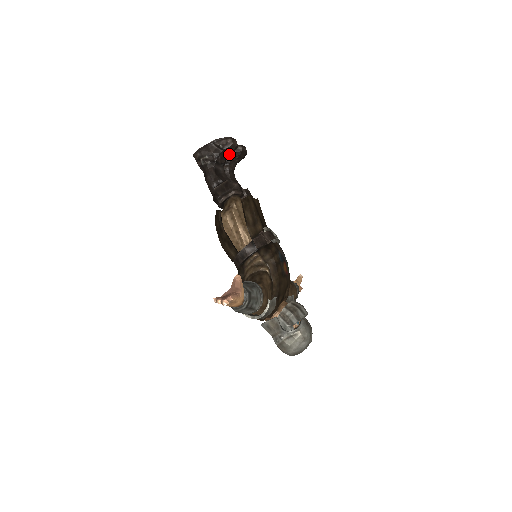
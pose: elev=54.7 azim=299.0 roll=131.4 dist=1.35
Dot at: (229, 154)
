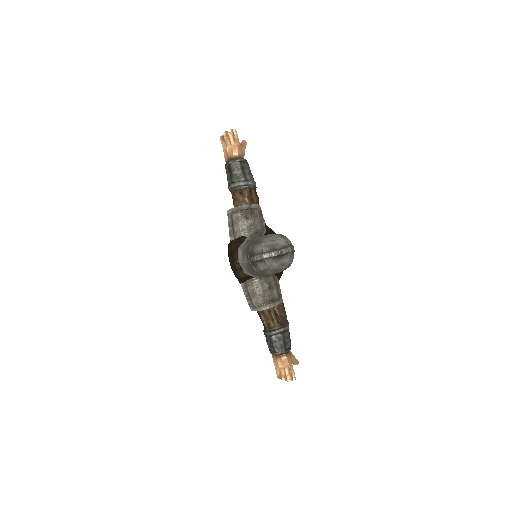
Dot at: occluded
